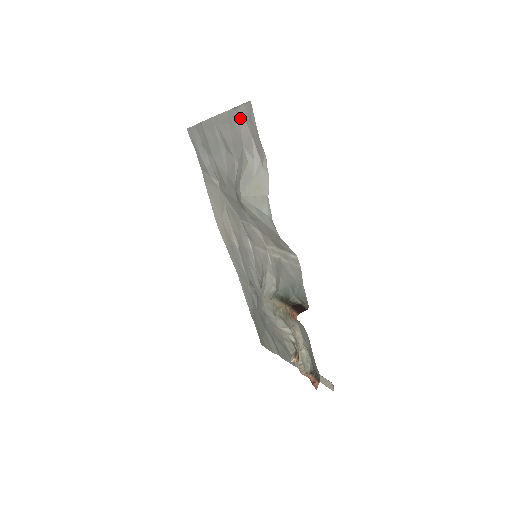
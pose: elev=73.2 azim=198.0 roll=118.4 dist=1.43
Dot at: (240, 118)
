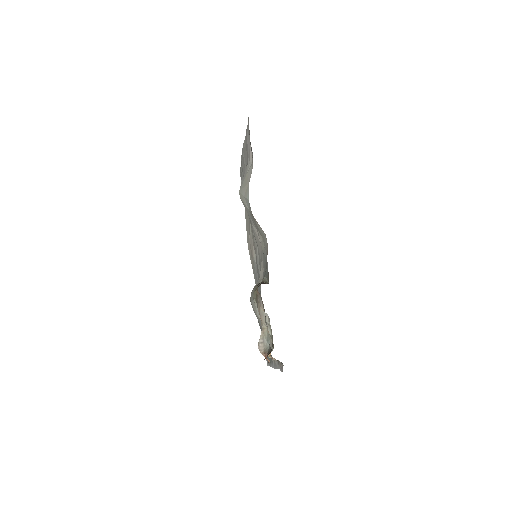
Dot at: (247, 135)
